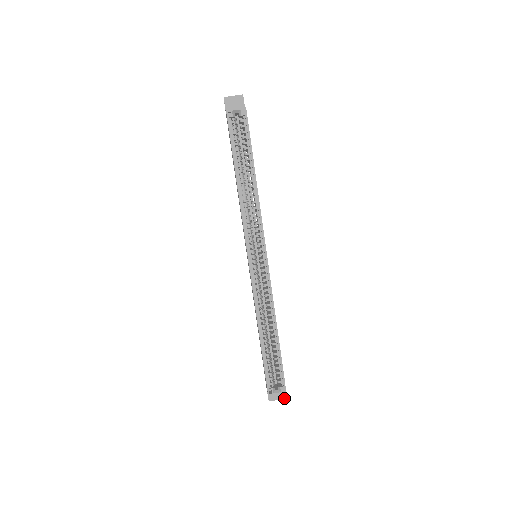
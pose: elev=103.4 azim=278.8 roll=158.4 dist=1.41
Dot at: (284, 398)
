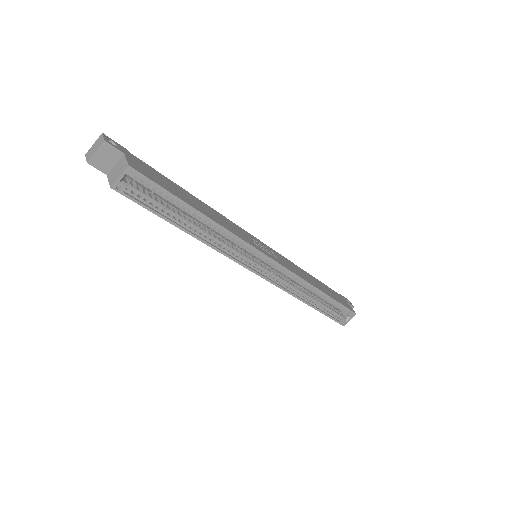
Dot at: occluded
